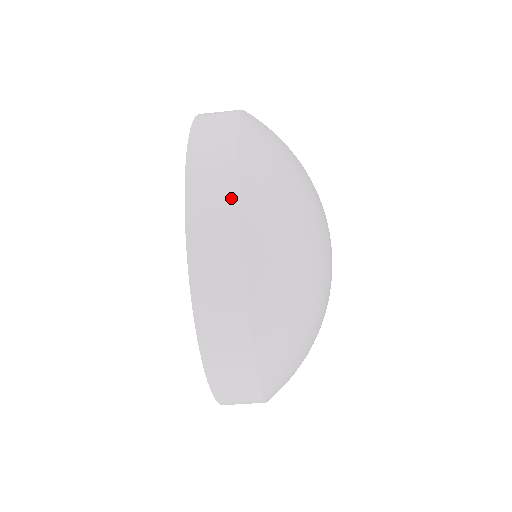
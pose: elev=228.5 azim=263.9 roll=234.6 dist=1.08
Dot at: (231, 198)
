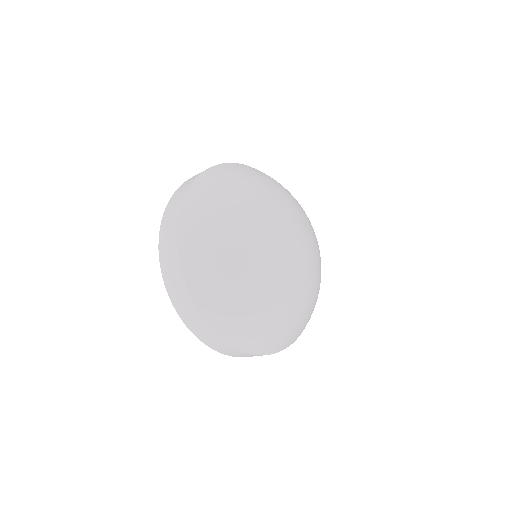
Dot at: (183, 287)
